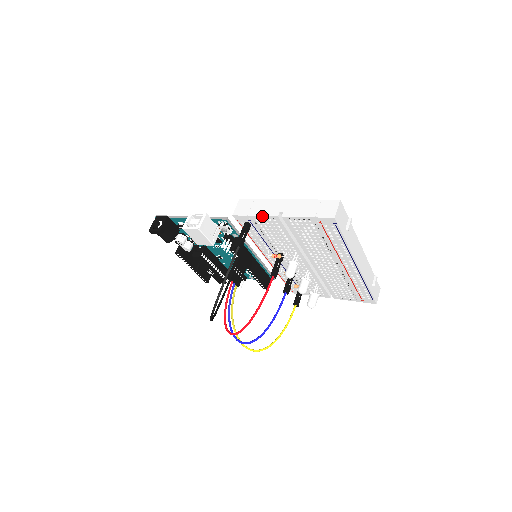
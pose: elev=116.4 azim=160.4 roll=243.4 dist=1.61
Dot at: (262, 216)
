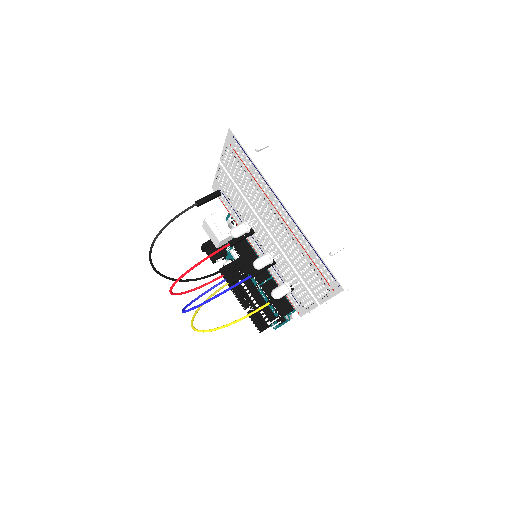
Dot at: (217, 172)
